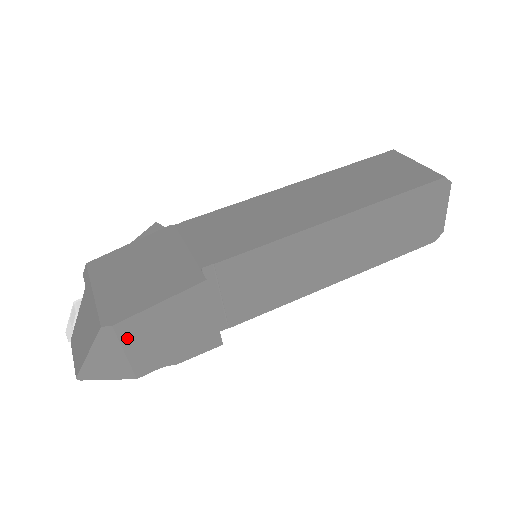
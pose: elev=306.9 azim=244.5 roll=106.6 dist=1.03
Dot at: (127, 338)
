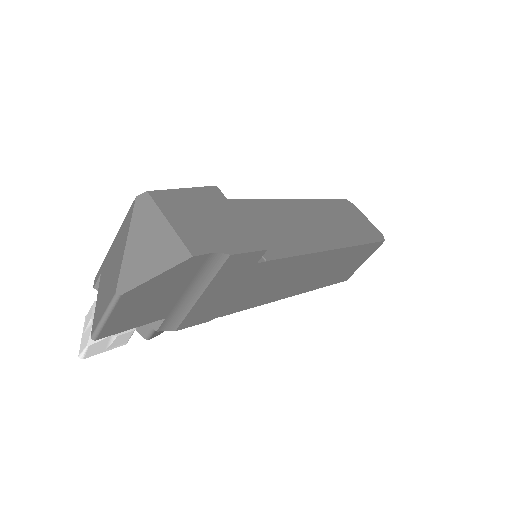
Dot at: (165, 208)
